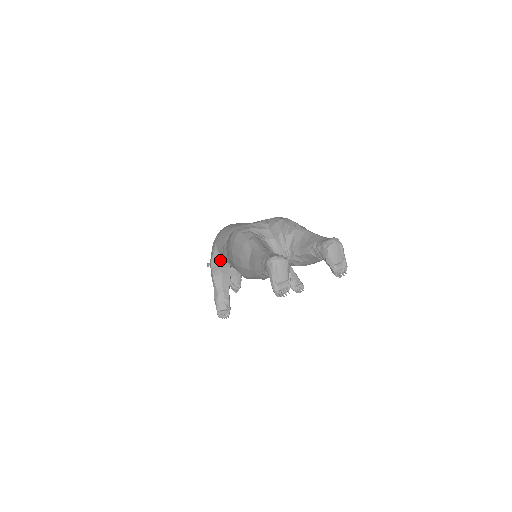
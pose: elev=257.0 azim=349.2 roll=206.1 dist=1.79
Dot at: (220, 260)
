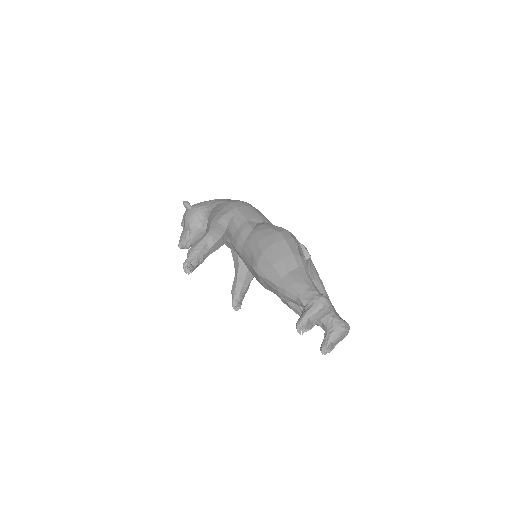
Dot at: (229, 225)
